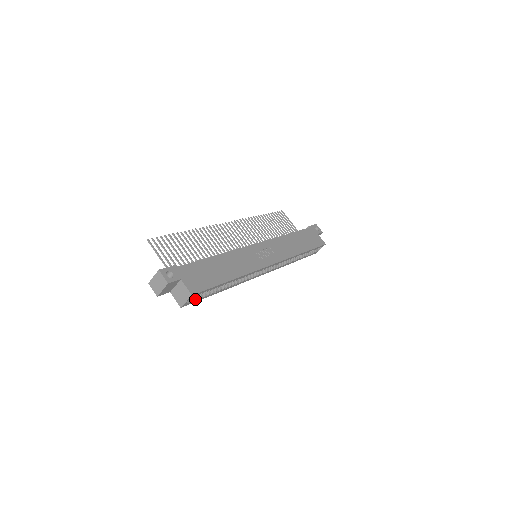
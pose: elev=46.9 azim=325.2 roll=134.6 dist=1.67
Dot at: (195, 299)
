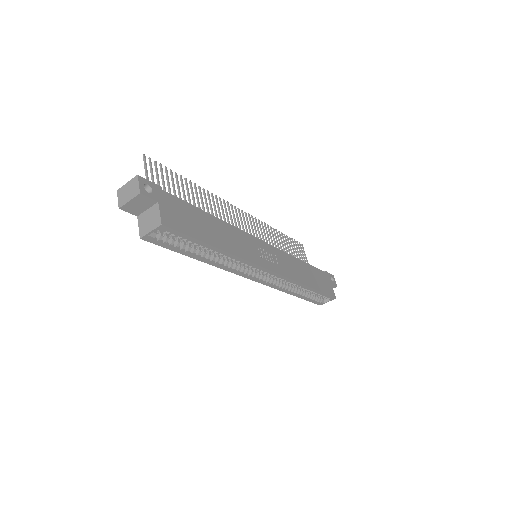
Dot at: (163, 241)
